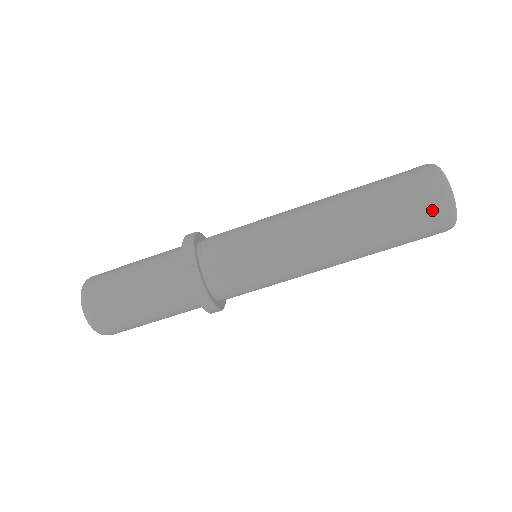
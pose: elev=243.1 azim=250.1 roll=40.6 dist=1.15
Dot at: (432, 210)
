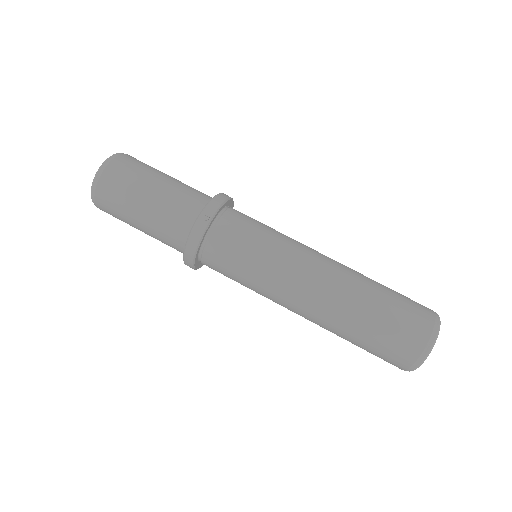
Dot at: (407, 346)
